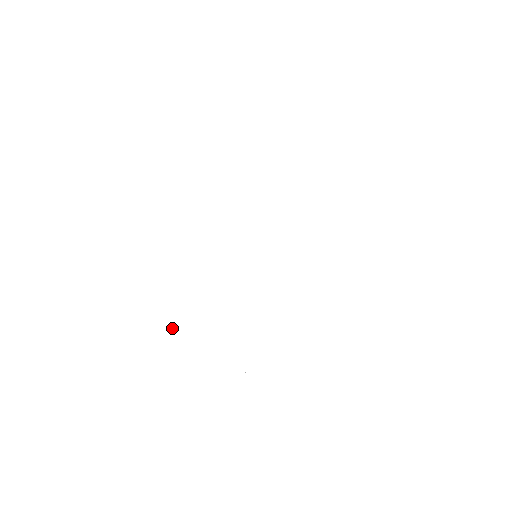
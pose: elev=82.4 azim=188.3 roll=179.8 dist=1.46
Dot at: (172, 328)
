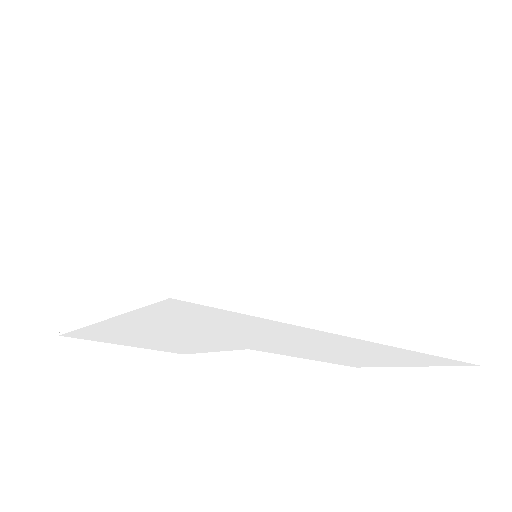
Dot at: occluded
